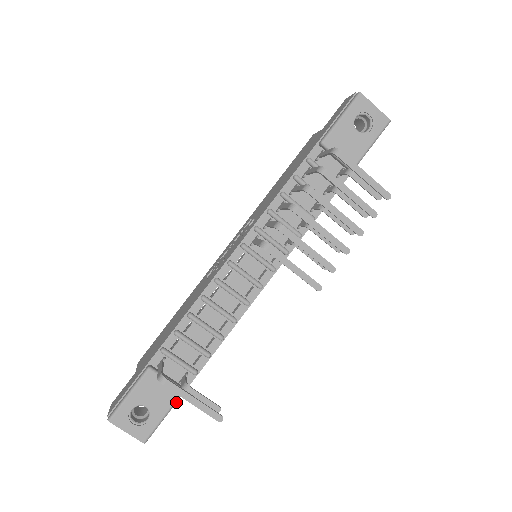
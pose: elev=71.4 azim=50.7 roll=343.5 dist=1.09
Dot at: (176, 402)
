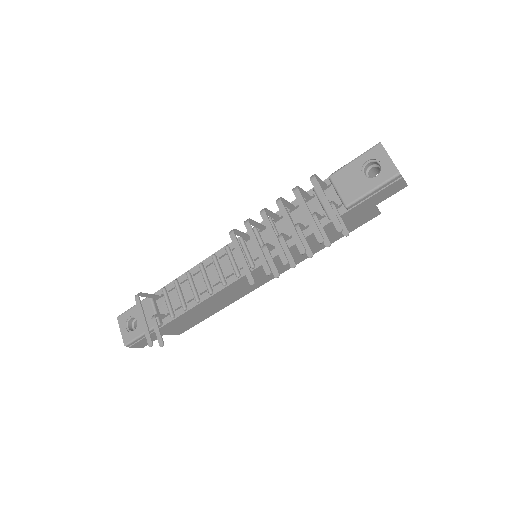
Dot at: (154, 331)
